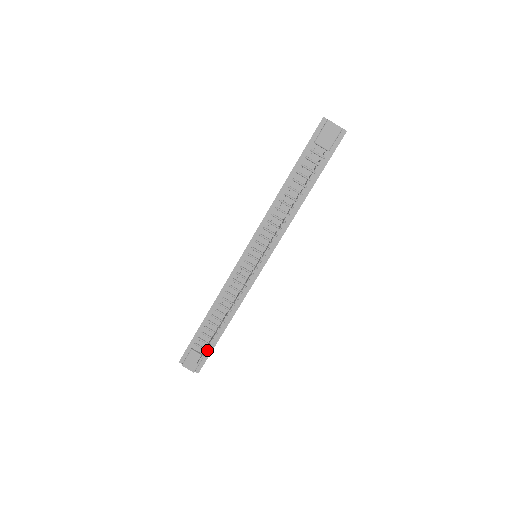
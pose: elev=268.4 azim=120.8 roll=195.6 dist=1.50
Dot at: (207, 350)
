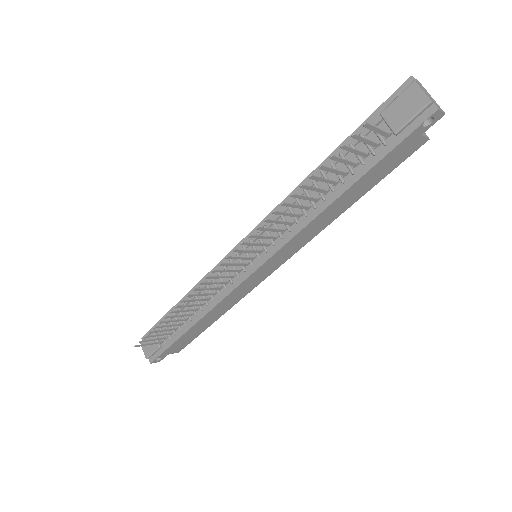
Dot at: (166, 342)
